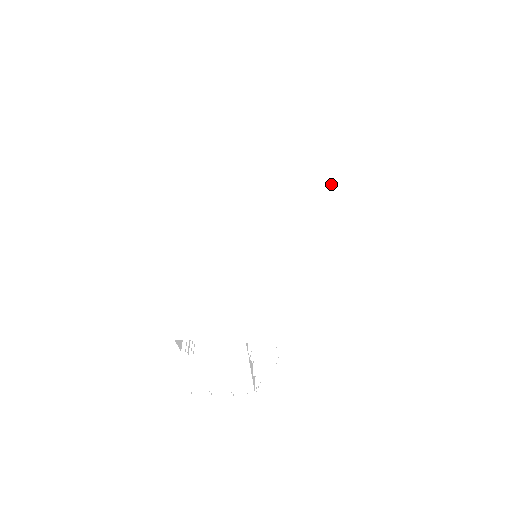
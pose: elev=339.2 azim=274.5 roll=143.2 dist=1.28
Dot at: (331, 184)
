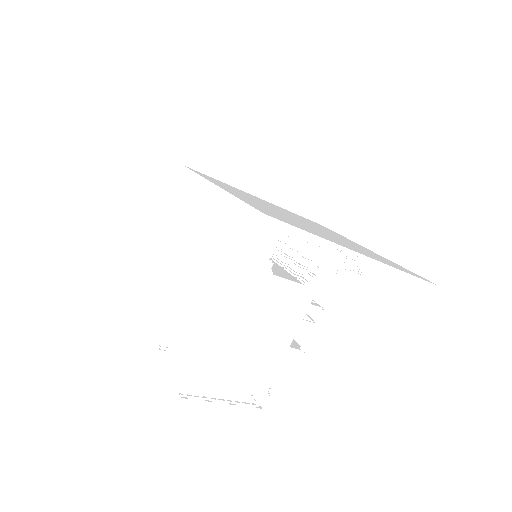
Dot at: occluded
